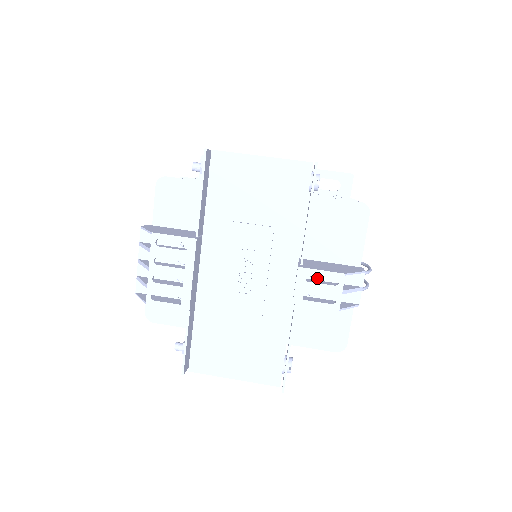
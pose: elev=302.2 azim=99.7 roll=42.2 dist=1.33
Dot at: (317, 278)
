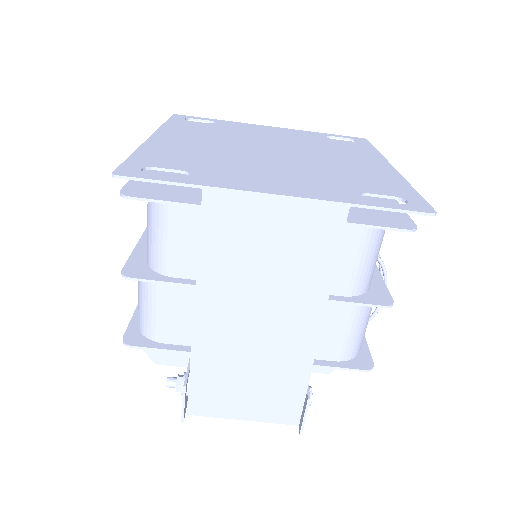
Dot at: occluded
